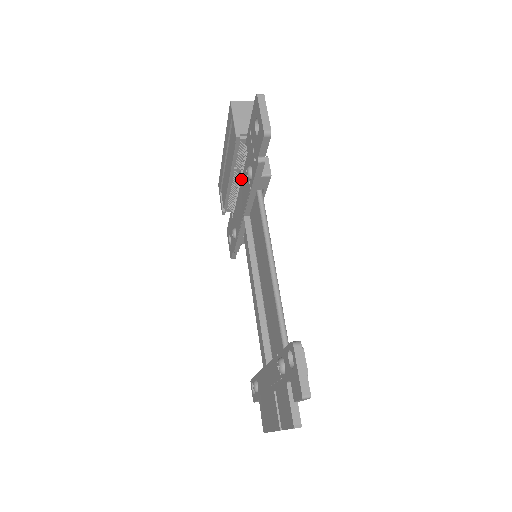
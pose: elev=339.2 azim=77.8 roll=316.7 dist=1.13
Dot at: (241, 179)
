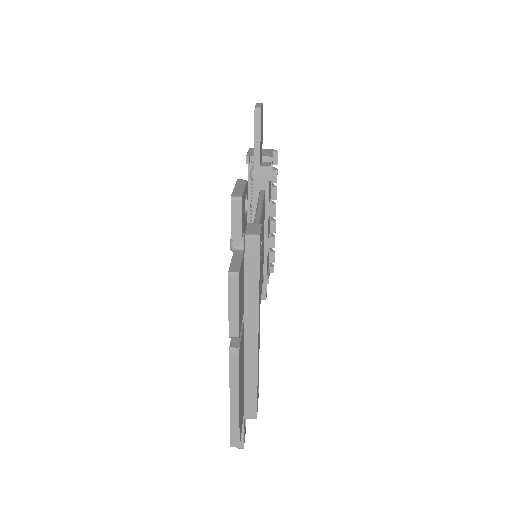
Dot at: occluded
